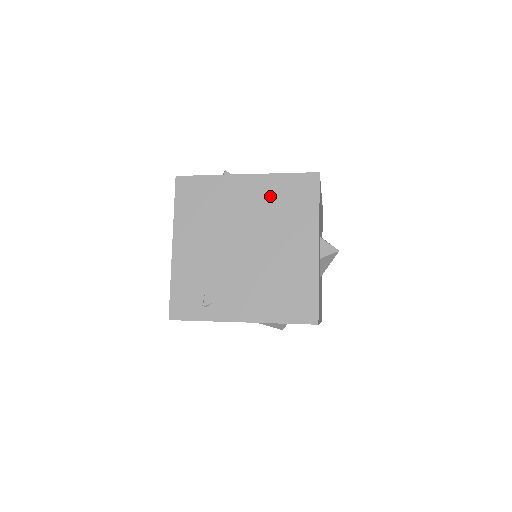
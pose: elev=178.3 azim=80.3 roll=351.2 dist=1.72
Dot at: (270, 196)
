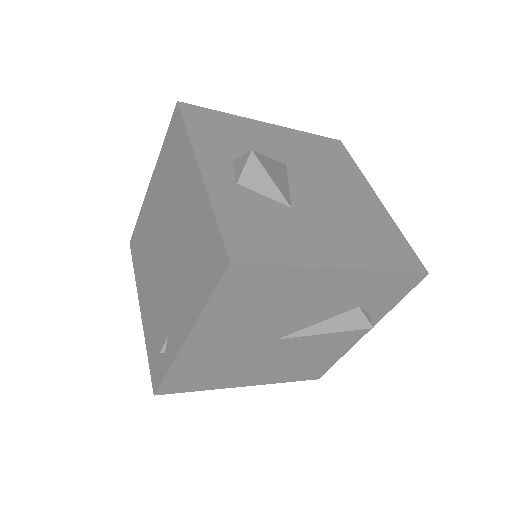
Dot at: (163, 176)
